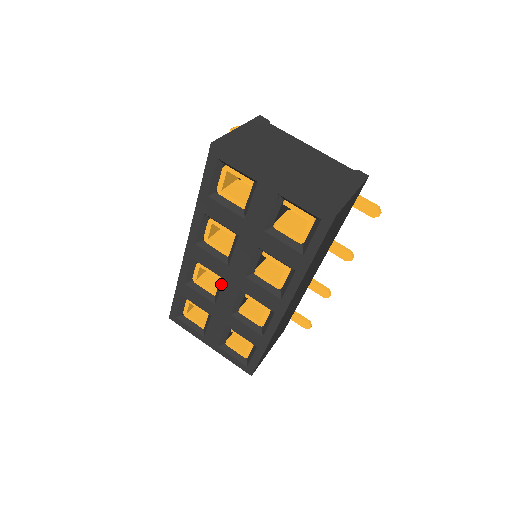
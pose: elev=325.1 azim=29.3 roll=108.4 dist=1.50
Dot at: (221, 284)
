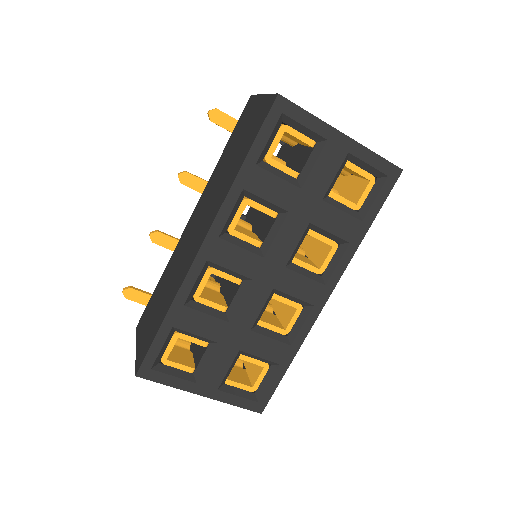
Dot at: (245, 288)
